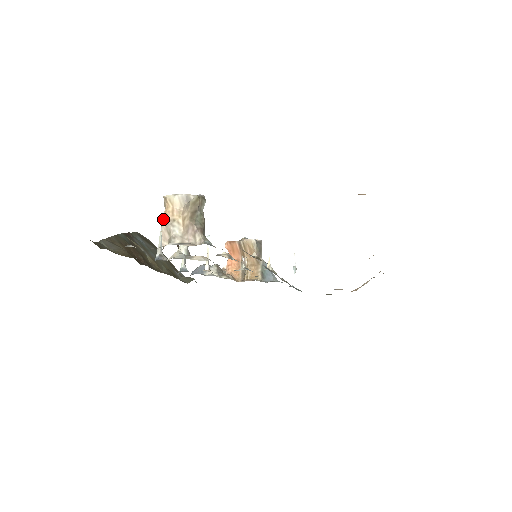
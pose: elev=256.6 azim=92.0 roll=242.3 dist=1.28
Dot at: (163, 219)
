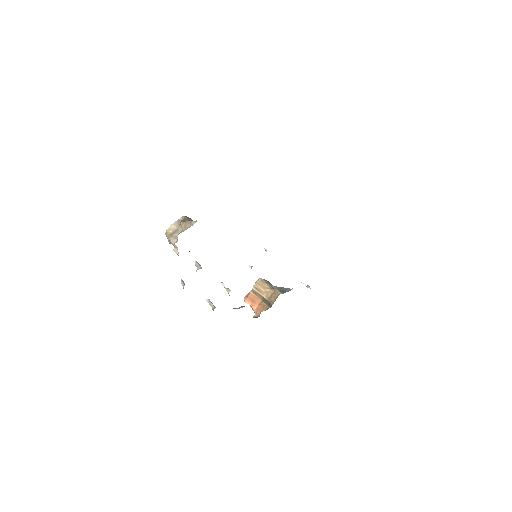
Dot at: (169, 238)
